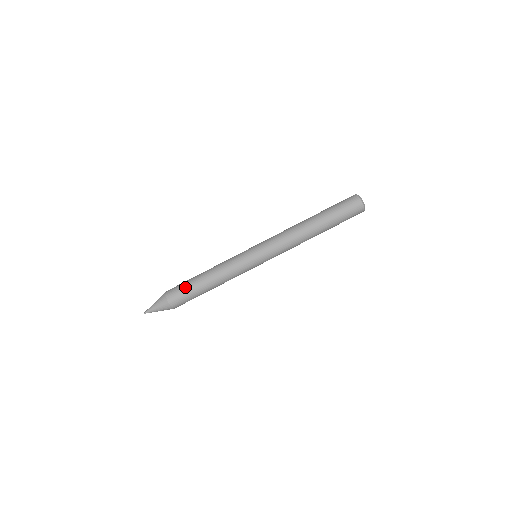
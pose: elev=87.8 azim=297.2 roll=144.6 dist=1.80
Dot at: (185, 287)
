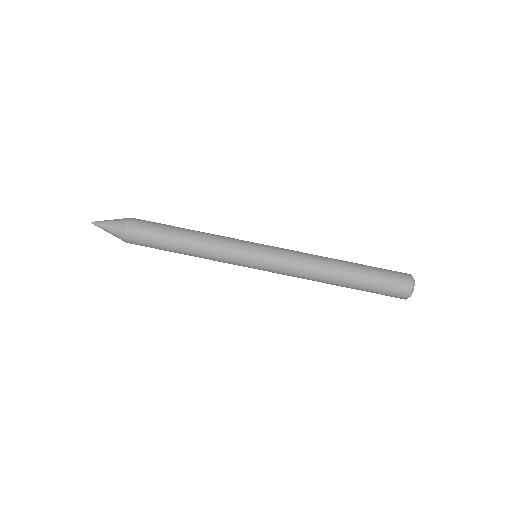
Dot at: (157, 225)
